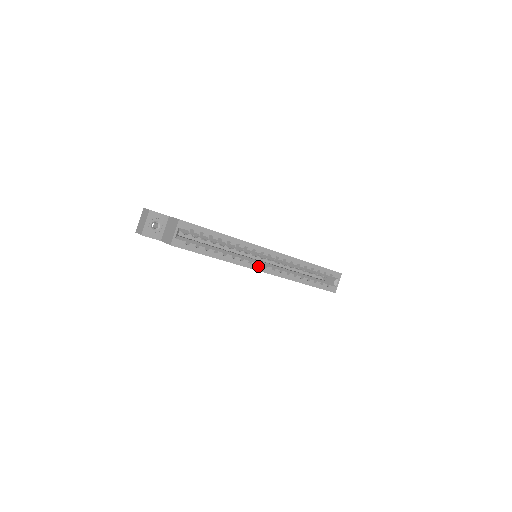
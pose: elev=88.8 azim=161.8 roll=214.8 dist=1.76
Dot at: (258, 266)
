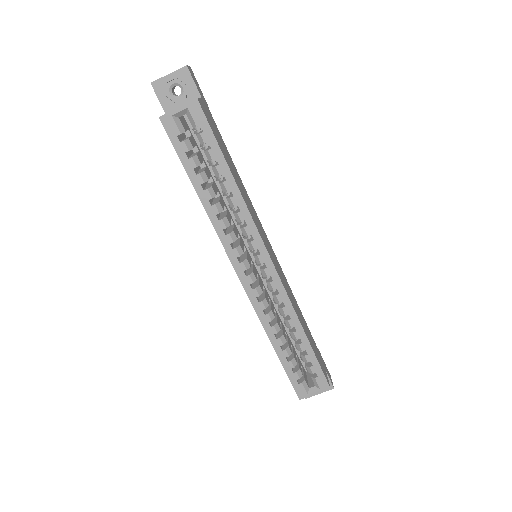
Dot at: (238, 261)
